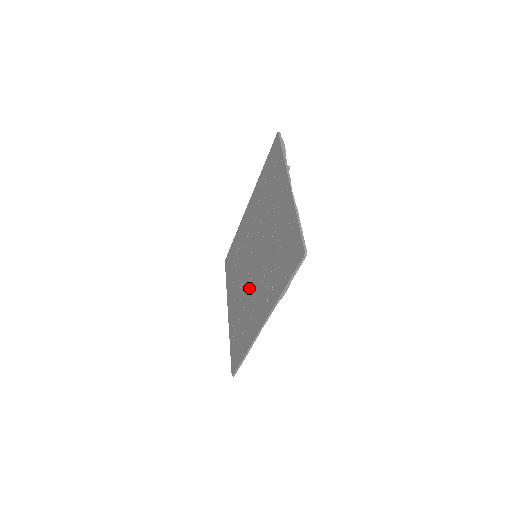
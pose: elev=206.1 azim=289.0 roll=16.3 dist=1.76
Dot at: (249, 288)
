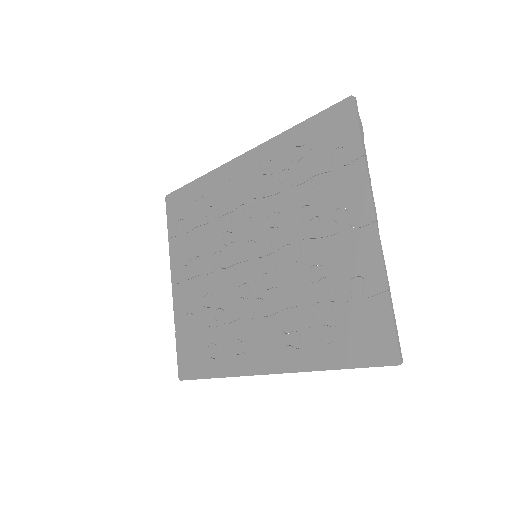
Dot at: (235, 294)
